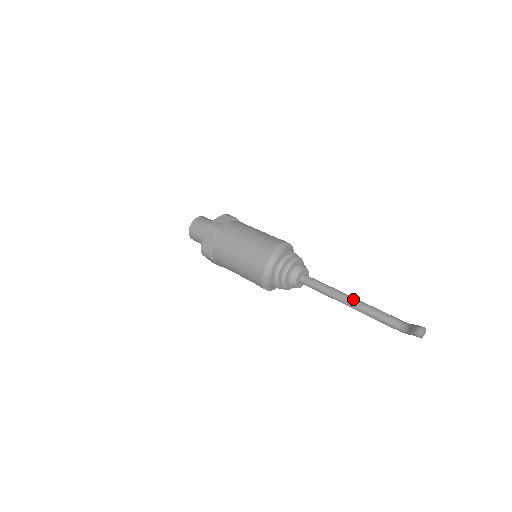
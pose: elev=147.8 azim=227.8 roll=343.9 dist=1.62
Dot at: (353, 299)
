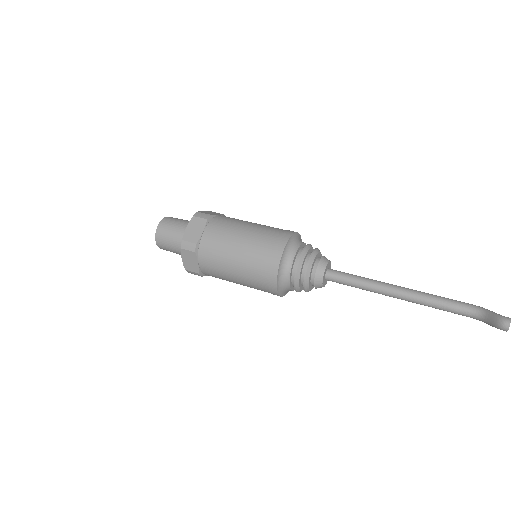
Dot at: (402, 291)
